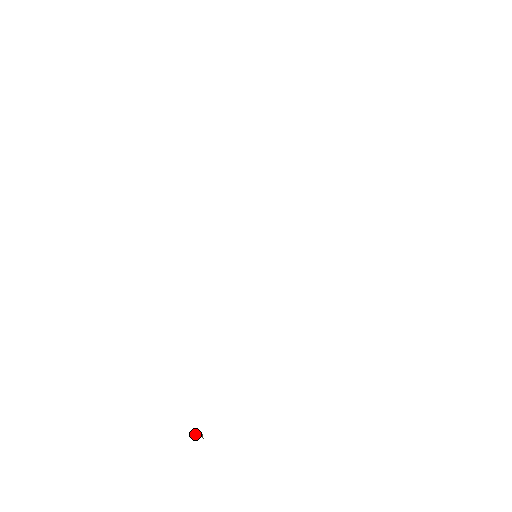
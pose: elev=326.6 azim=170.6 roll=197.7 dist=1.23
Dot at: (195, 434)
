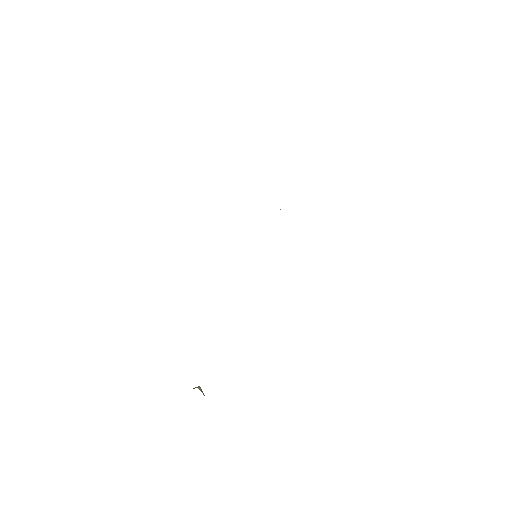
Dot at: (195, 387)
